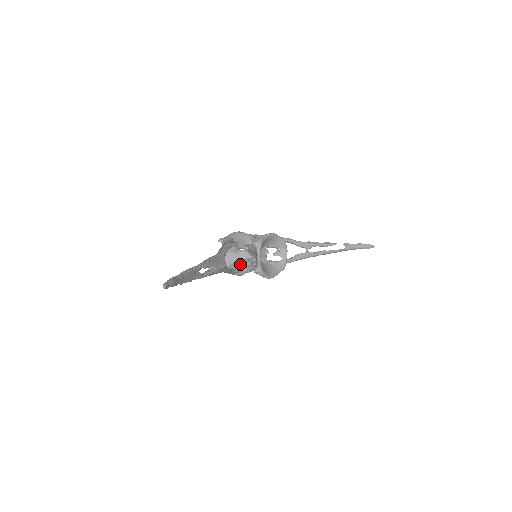
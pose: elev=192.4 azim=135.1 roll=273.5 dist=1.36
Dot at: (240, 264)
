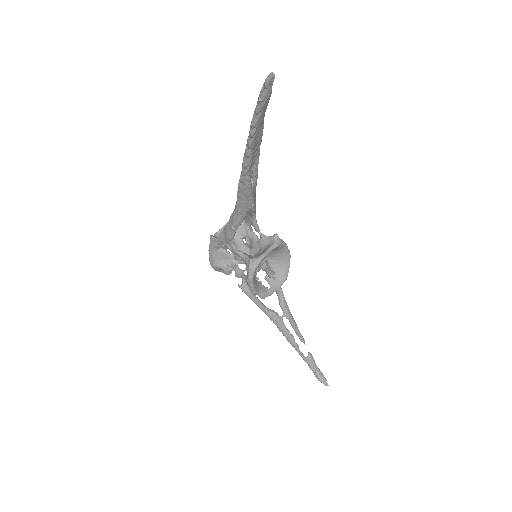
Dot at: occluded
